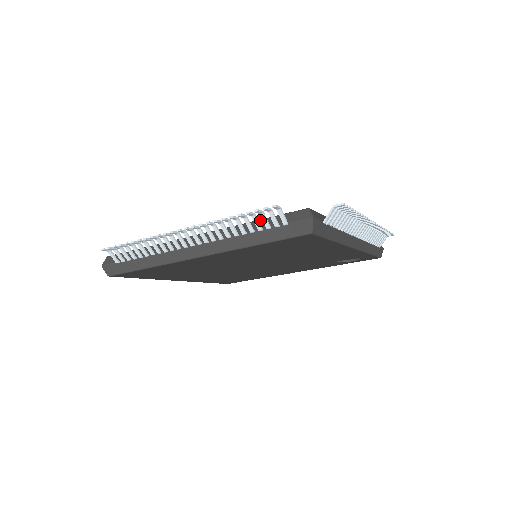
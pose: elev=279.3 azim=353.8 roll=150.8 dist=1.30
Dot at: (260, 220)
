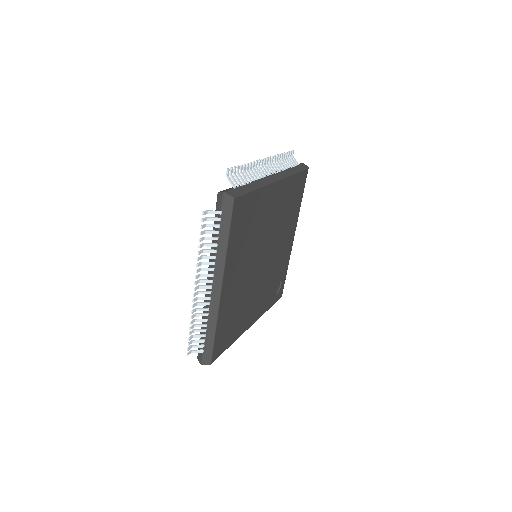
Dot at: occluded
